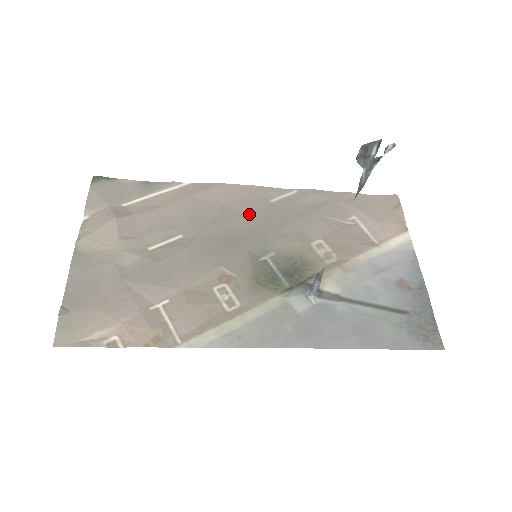
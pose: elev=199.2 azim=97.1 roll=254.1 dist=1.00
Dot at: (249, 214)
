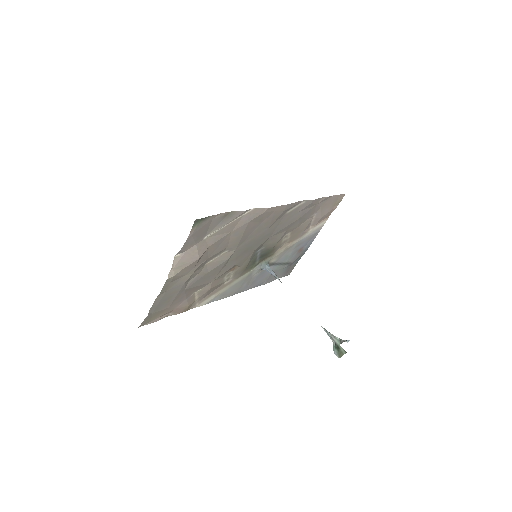
Dot at: (270, 227)
